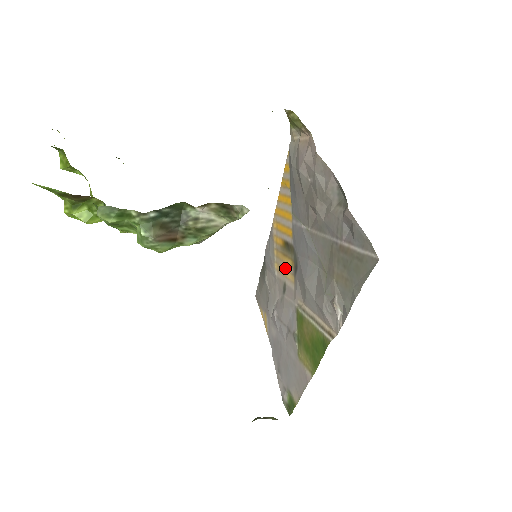
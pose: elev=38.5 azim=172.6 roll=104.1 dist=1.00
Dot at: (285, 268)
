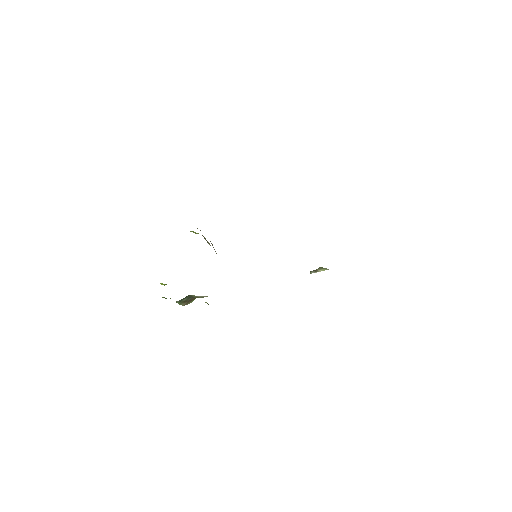
Dot at: occluded
